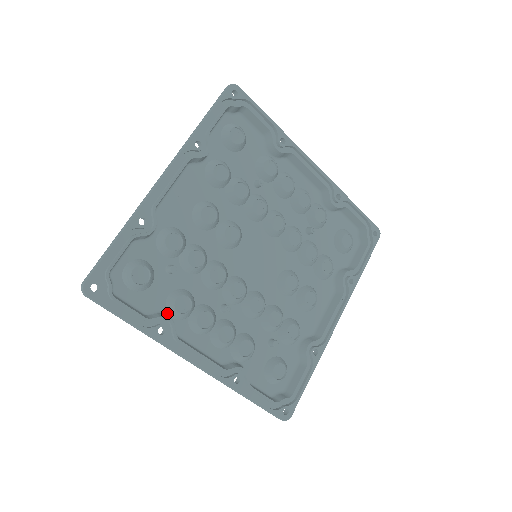
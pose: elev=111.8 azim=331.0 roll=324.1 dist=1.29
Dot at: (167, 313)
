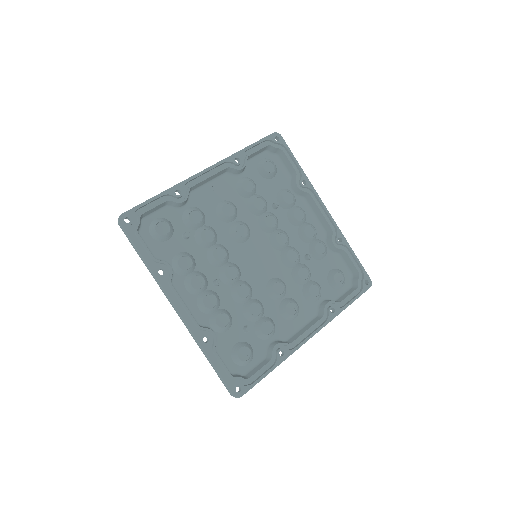
Dot at: (171, 265)
